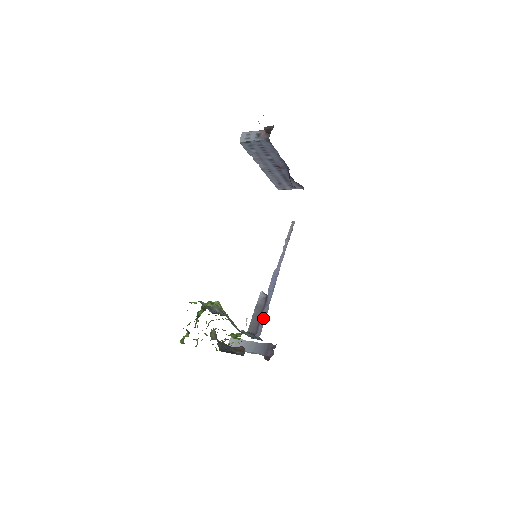
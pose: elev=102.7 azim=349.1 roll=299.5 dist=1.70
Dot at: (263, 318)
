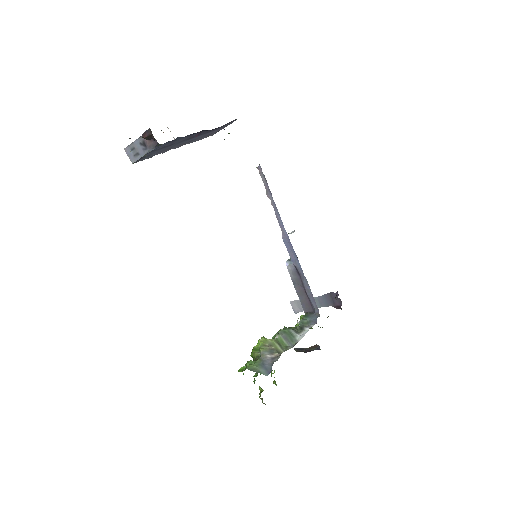
Dot at: (309, 293)
